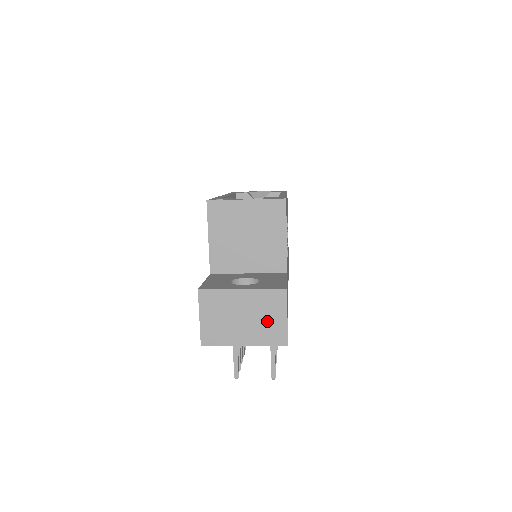
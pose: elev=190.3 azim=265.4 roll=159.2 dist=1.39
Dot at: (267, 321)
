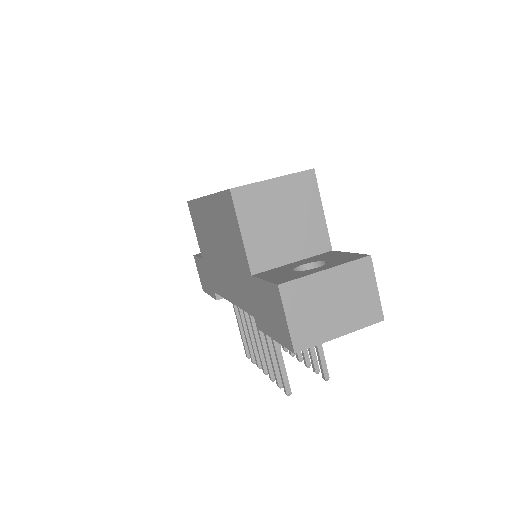
Dot at: (359, 299)
